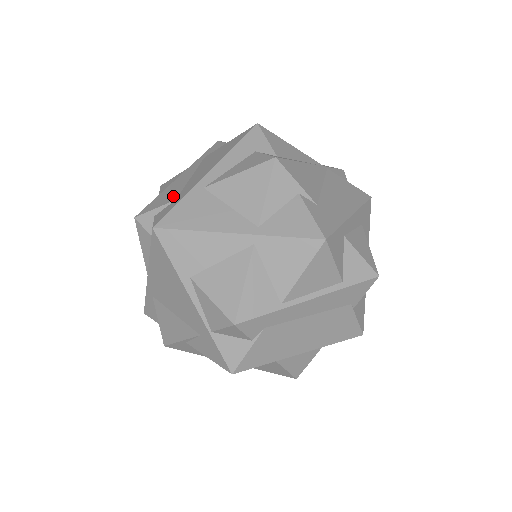
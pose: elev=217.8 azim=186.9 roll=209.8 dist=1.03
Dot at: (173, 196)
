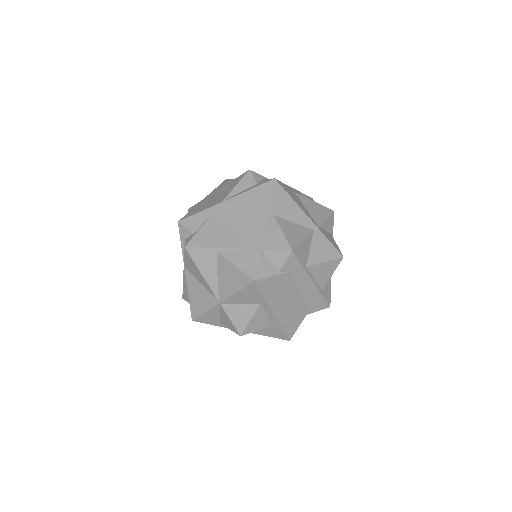
Dot at: occluded
